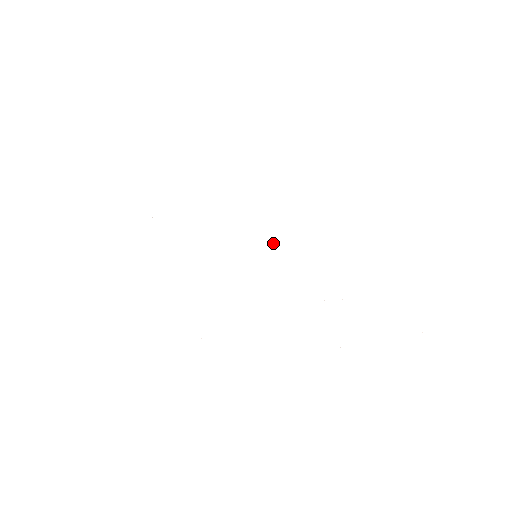
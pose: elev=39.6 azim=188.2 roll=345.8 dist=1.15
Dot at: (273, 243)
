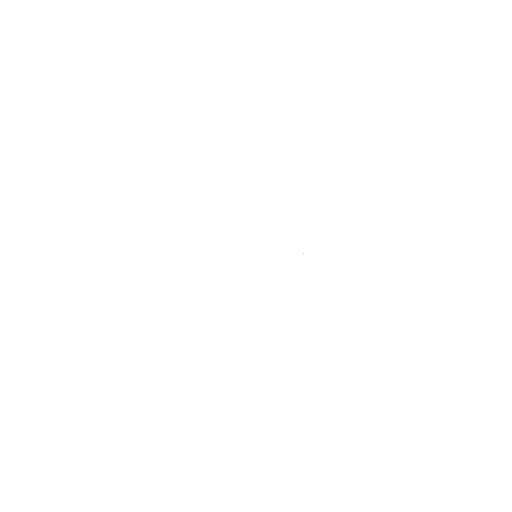
Dot at: occluded
